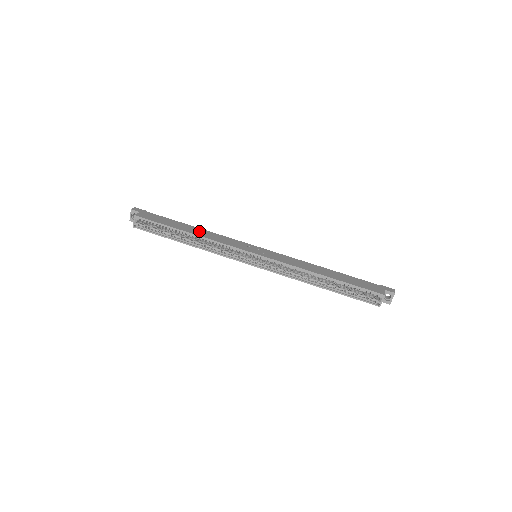
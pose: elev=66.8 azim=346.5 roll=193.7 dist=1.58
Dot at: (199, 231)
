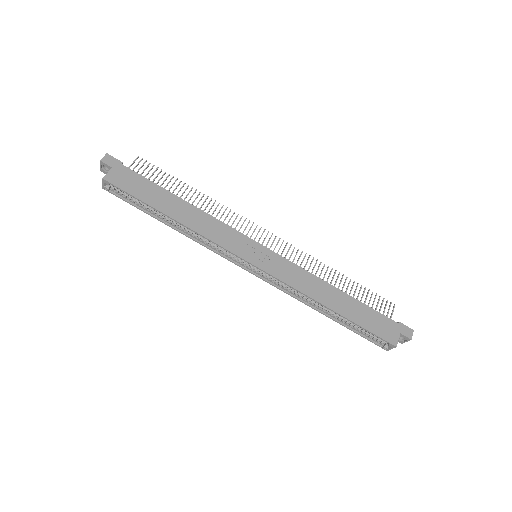
Dot at: (187, 212)
